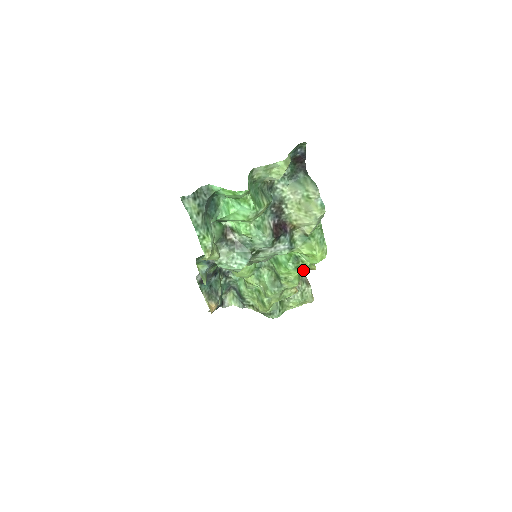
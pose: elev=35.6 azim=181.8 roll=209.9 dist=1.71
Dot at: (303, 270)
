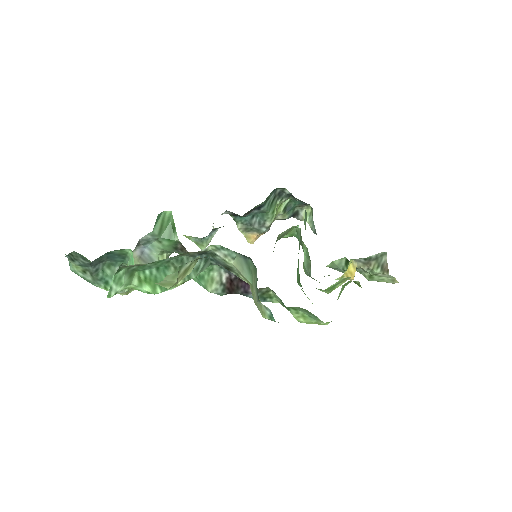
Dot at: occluded
